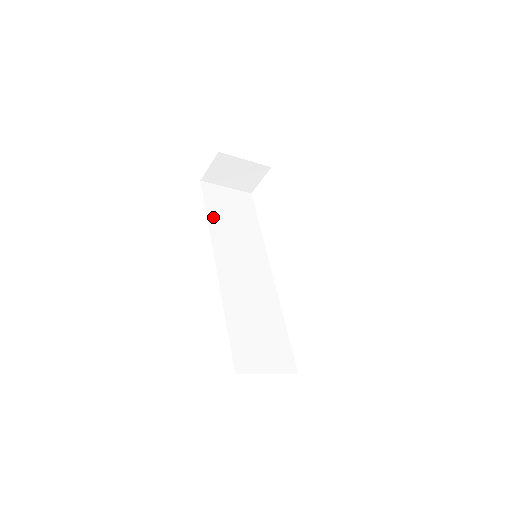
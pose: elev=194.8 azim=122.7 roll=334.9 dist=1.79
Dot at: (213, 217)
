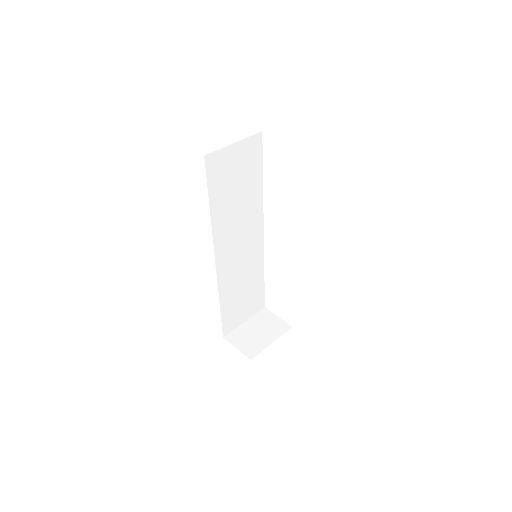
Dot at: (216, 205)
